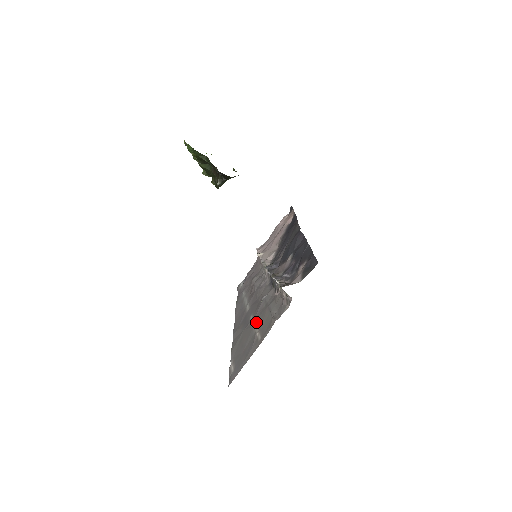
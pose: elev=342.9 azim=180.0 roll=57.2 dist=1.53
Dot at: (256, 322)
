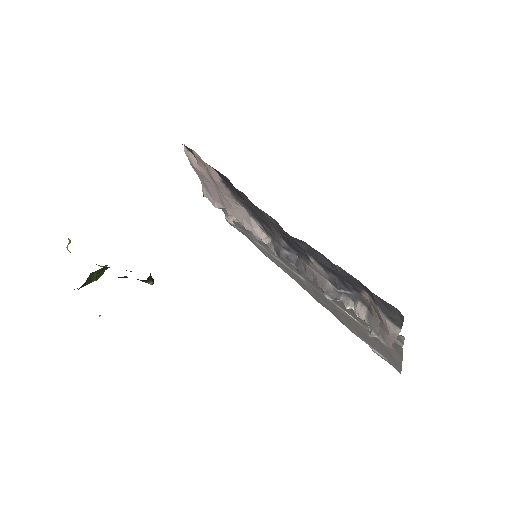
Dot at: (351, 316)
